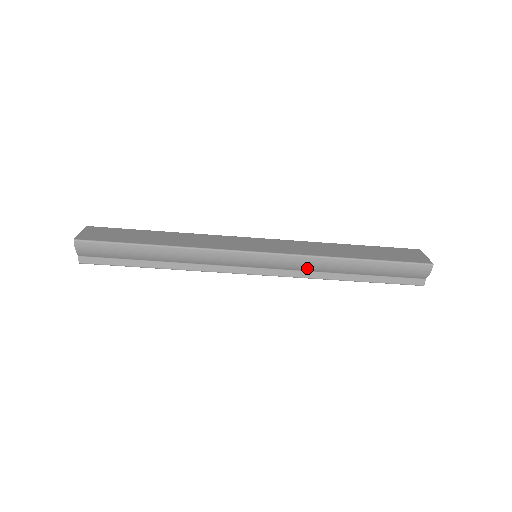
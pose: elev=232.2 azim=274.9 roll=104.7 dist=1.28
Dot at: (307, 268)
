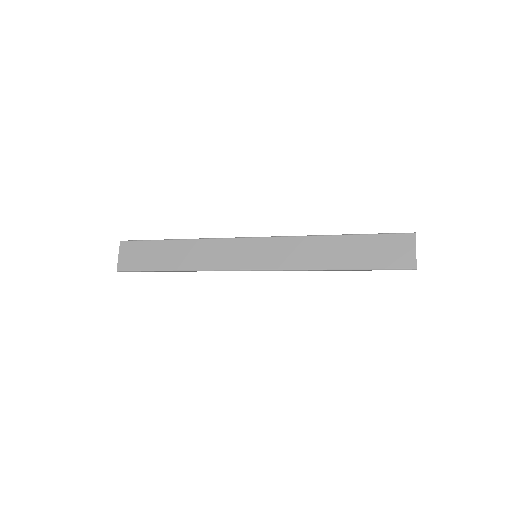
Dot at: occluded
